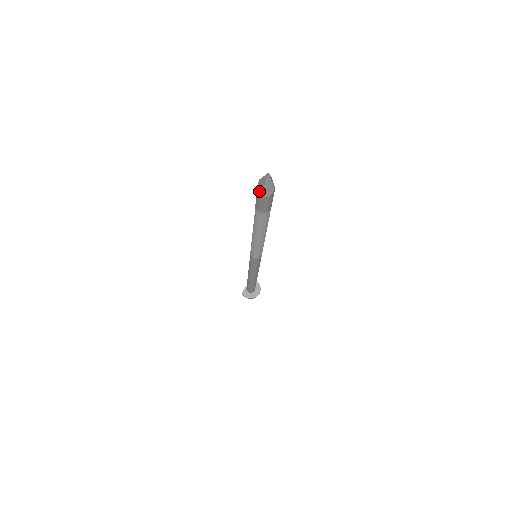
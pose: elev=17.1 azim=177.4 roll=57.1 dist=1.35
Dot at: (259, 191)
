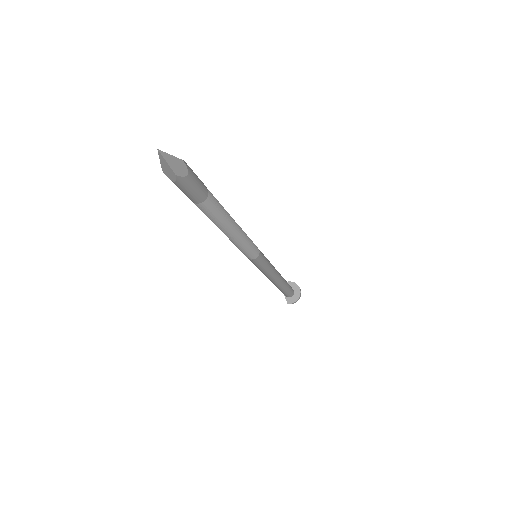
Dot at: (174, 179)
